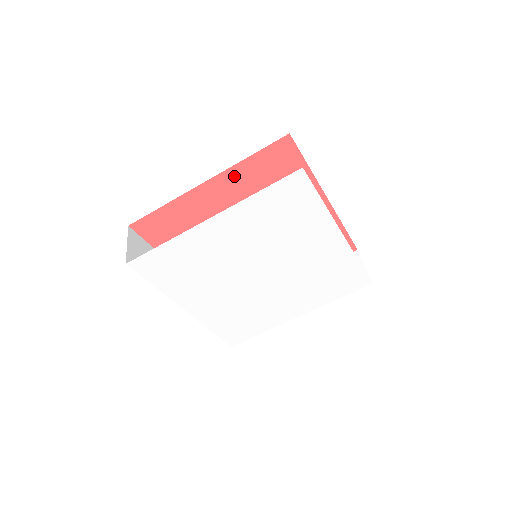
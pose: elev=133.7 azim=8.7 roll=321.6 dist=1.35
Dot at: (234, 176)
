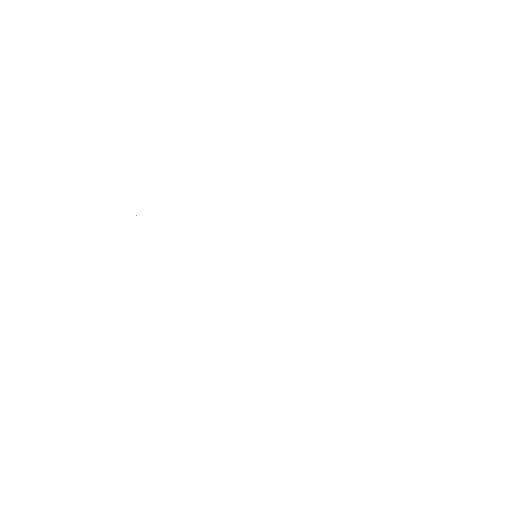
Dot at: occluded
